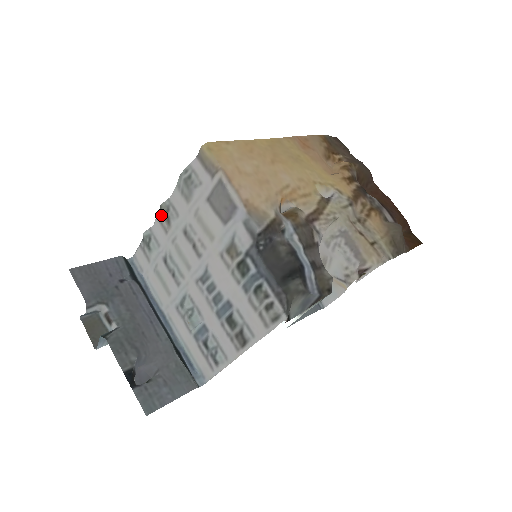
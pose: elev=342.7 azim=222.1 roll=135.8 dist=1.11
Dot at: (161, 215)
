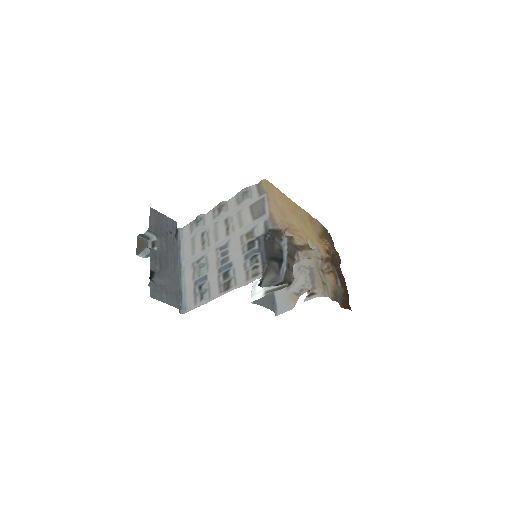
Dot at: (217, 208)
